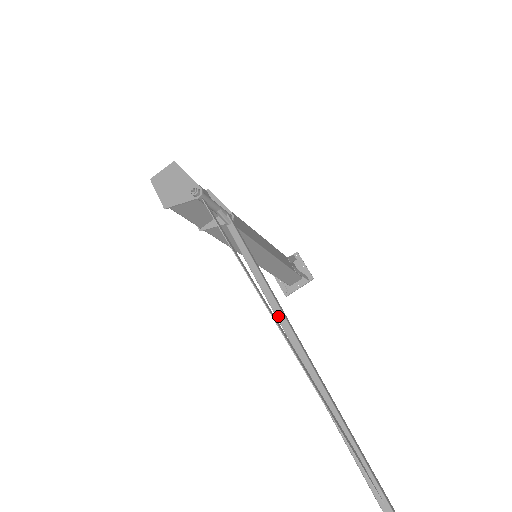
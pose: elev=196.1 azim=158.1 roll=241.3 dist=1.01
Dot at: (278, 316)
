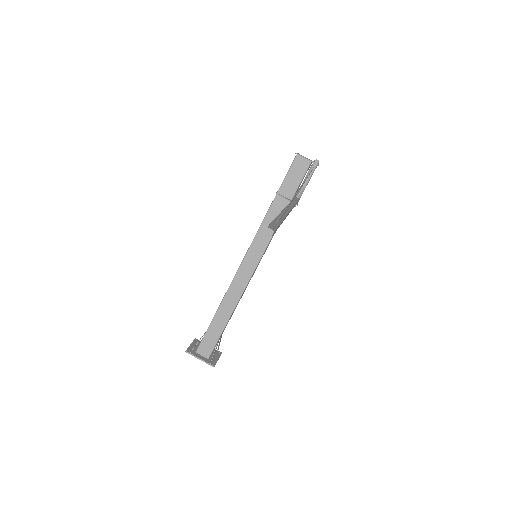
Dot at: (290, 204)
